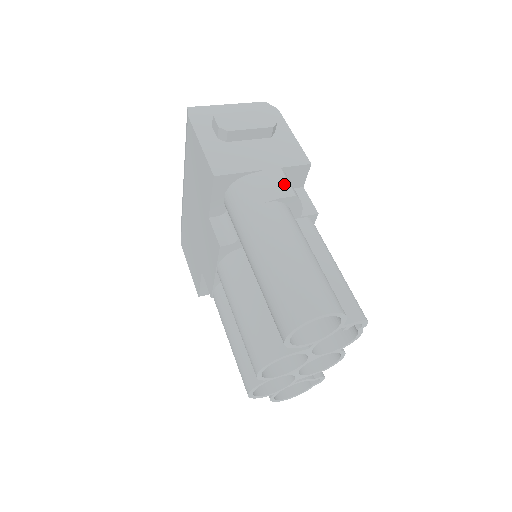
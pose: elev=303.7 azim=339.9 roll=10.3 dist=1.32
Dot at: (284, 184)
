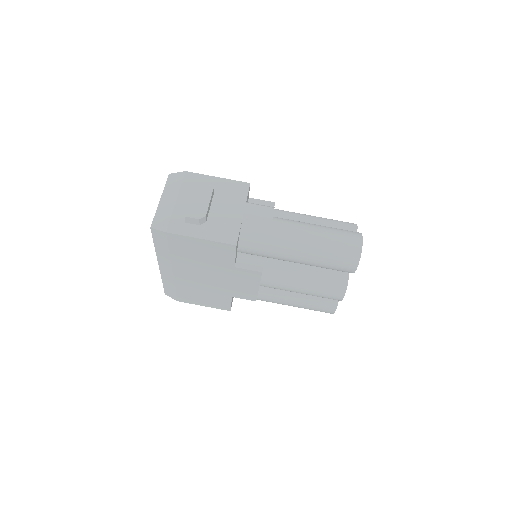
Dot at: (262, 209)
